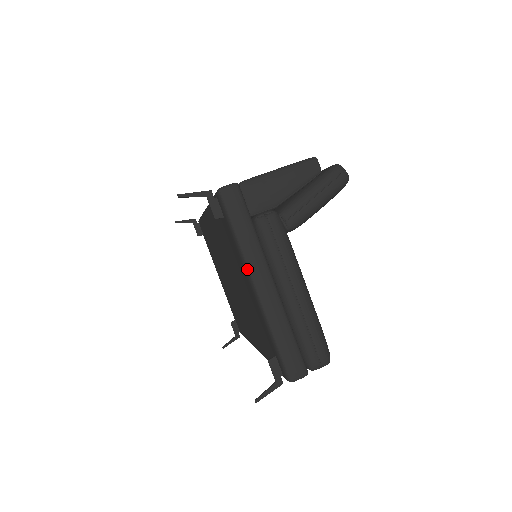
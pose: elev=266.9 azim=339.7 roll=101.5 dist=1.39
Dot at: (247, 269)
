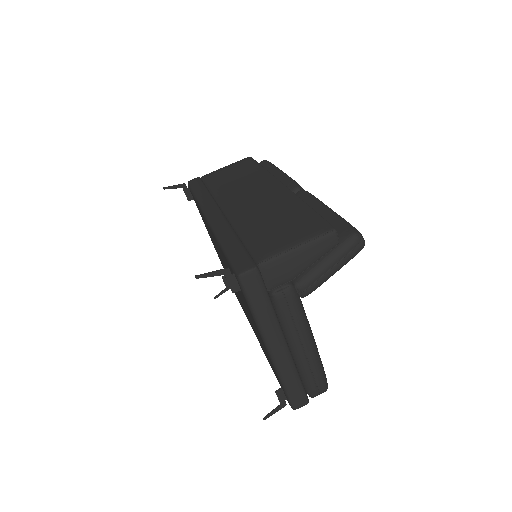
Dot at: (263, 337)
